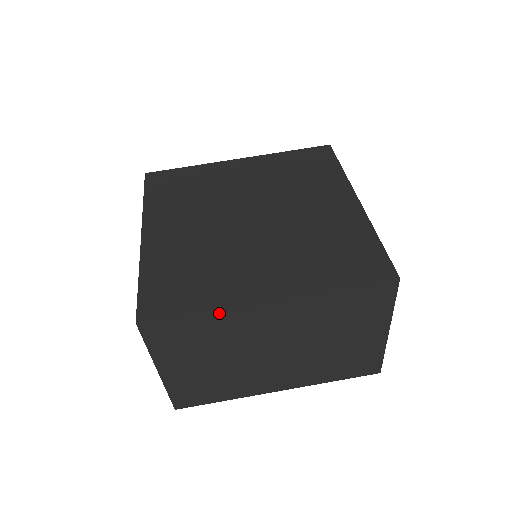
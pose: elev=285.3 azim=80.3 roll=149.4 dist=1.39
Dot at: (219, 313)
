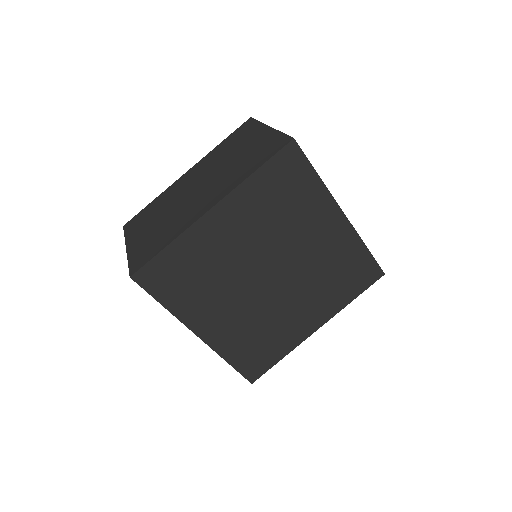
Dot at: occluded
